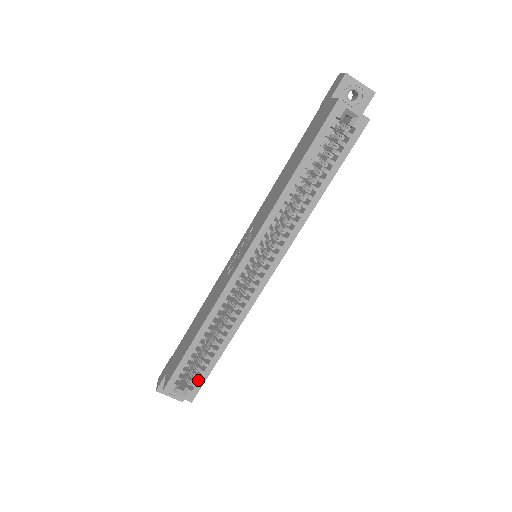
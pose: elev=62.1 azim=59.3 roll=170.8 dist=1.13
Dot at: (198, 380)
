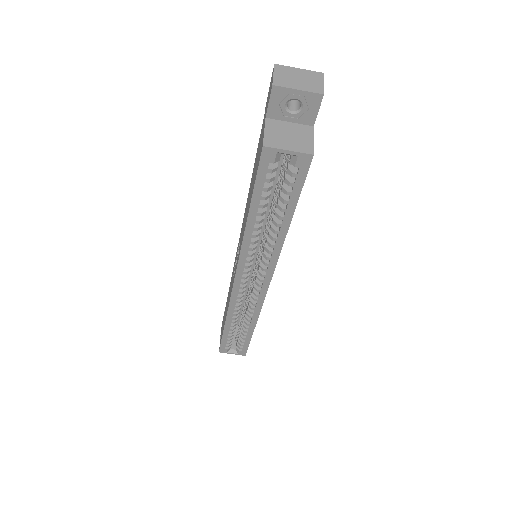
Dot at: (243, 346)
